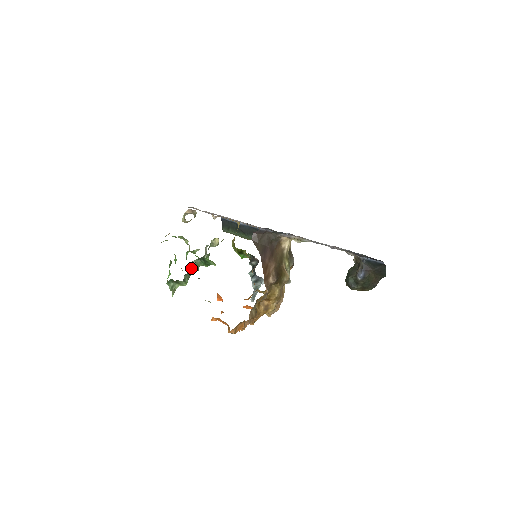
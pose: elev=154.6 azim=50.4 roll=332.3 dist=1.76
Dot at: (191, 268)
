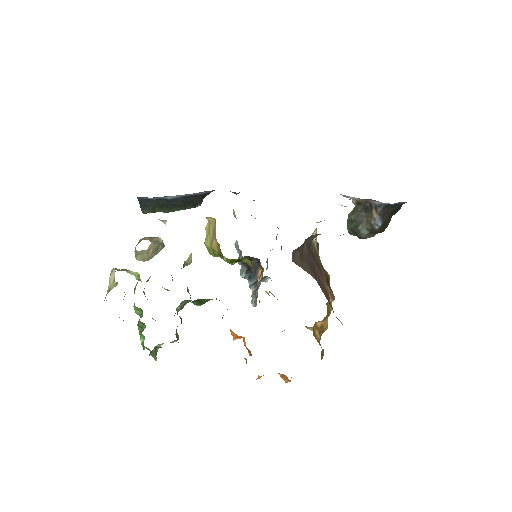
Dot at: occluded
